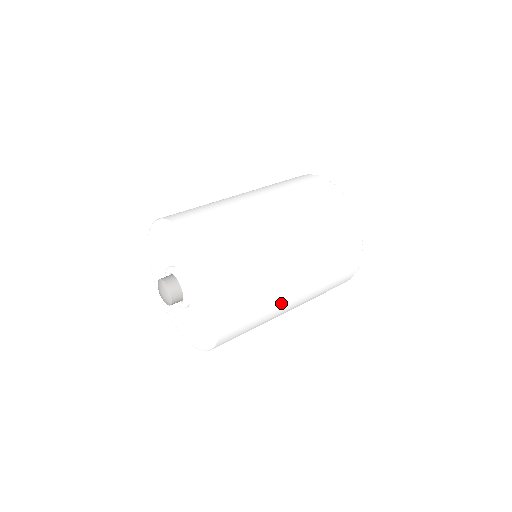
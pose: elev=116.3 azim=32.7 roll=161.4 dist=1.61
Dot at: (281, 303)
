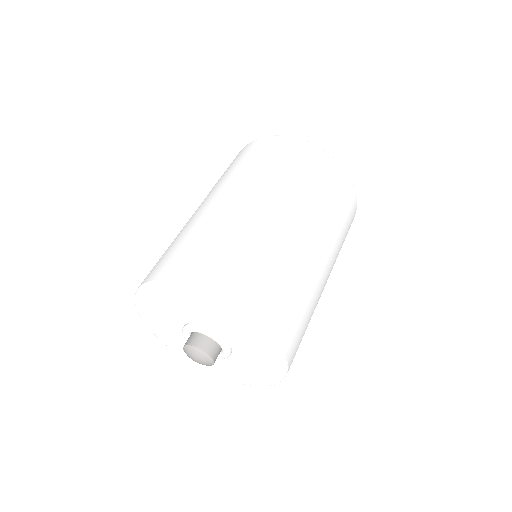
Dot at: (319, 297)
